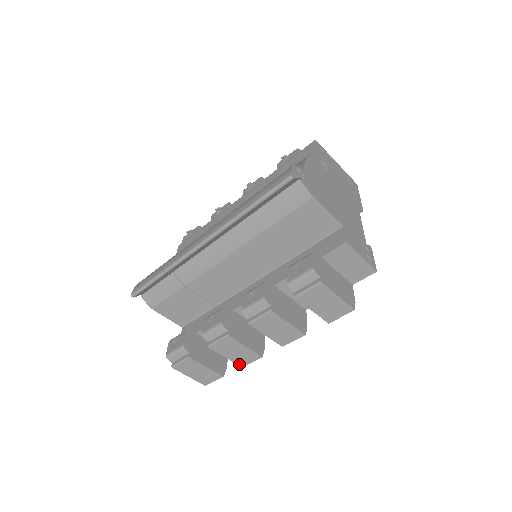
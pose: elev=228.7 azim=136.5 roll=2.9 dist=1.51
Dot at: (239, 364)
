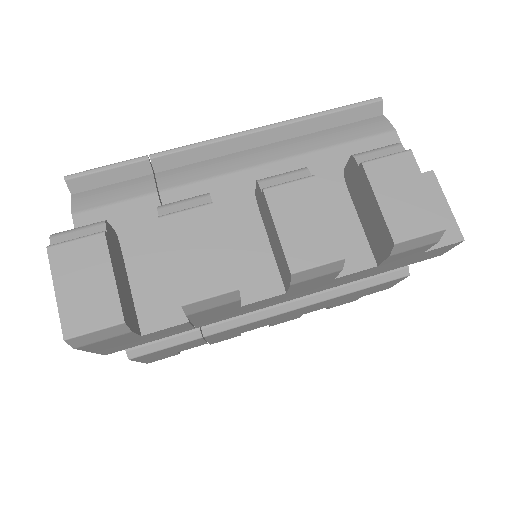
Dot at: (182, 293)
